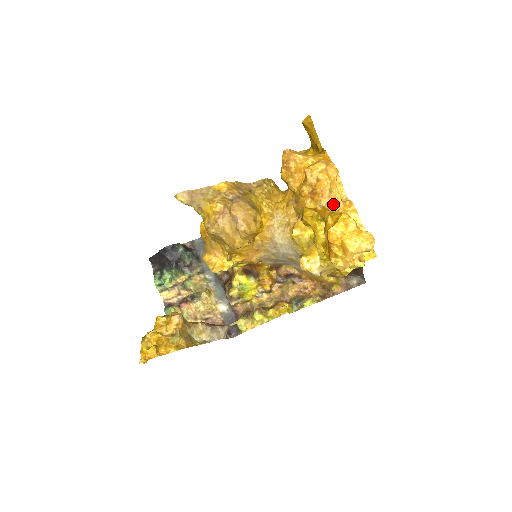
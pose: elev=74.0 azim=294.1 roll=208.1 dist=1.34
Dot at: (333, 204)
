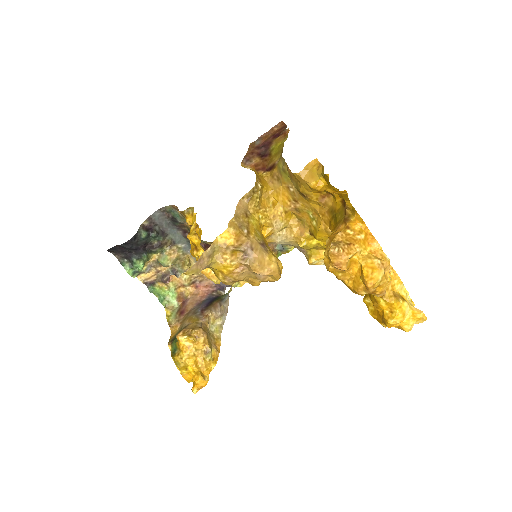
Dot at: occluded
